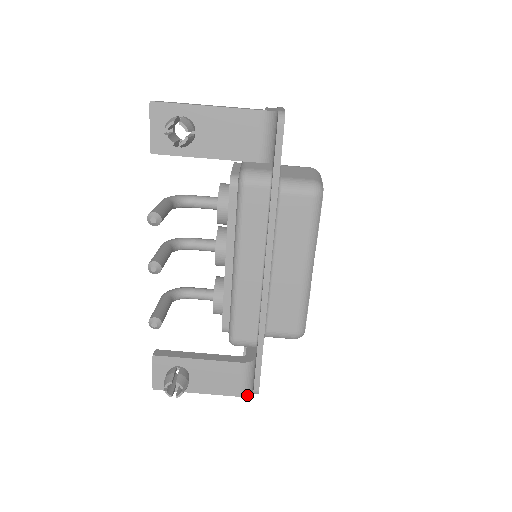
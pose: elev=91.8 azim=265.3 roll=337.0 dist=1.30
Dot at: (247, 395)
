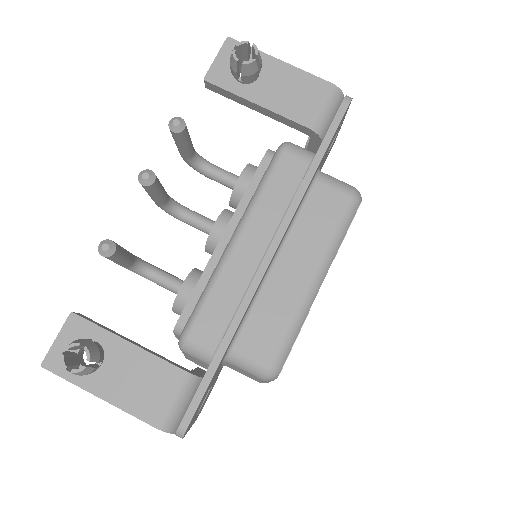
Dot at: (166, 431)
